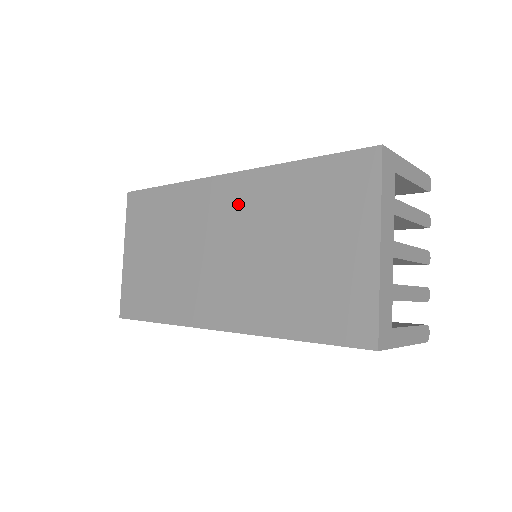
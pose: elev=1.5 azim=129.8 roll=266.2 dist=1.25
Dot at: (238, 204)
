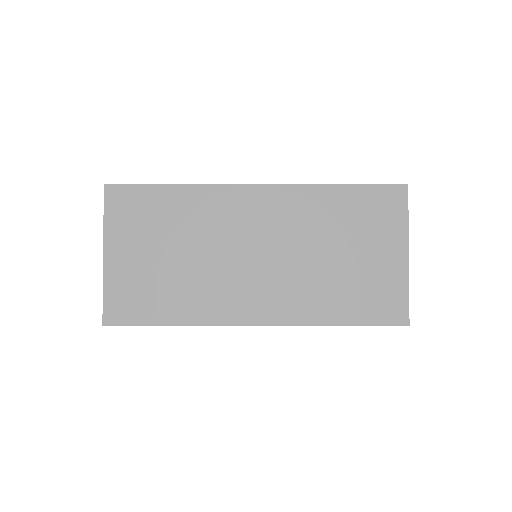
Dot at: (275, 213)
